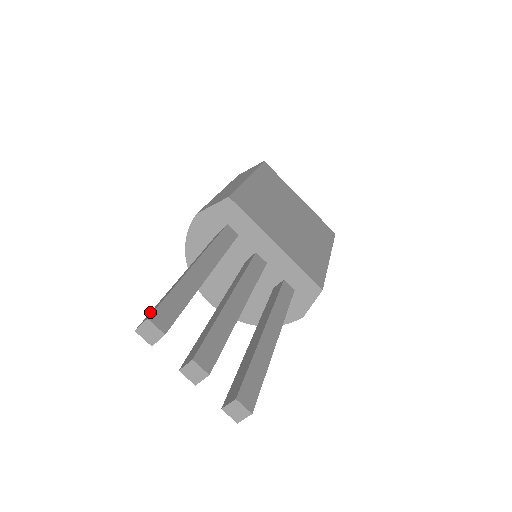
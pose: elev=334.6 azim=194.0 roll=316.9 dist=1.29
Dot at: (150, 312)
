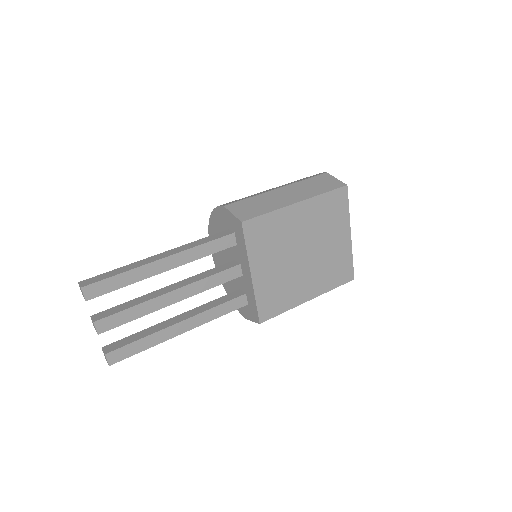
Dot at: (99, 275)
